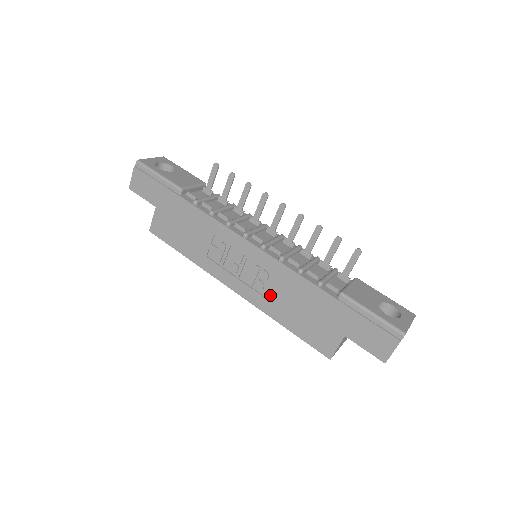
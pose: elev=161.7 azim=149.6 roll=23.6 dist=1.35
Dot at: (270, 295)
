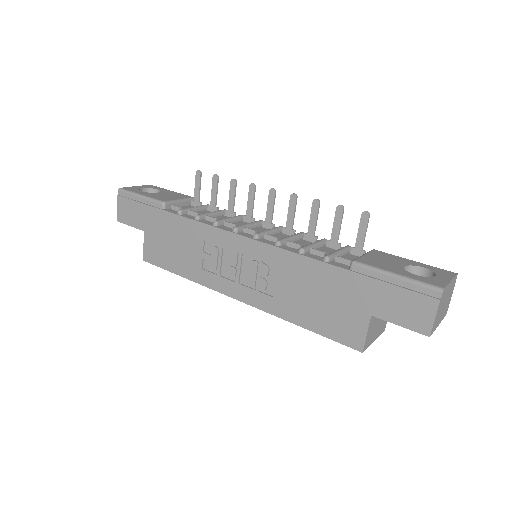
Dot at: (276, 291)
